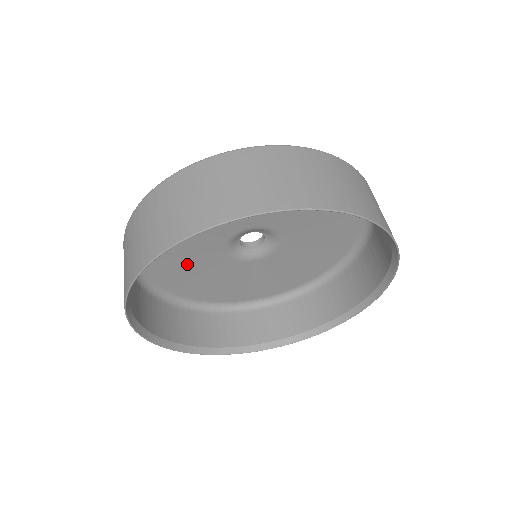
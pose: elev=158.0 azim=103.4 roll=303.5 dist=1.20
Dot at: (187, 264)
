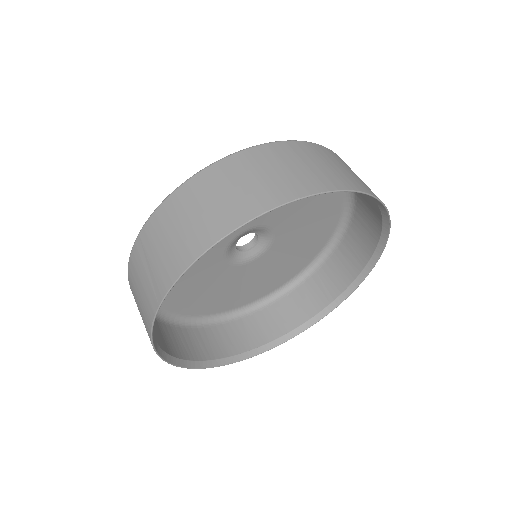
Dot at: occluded
